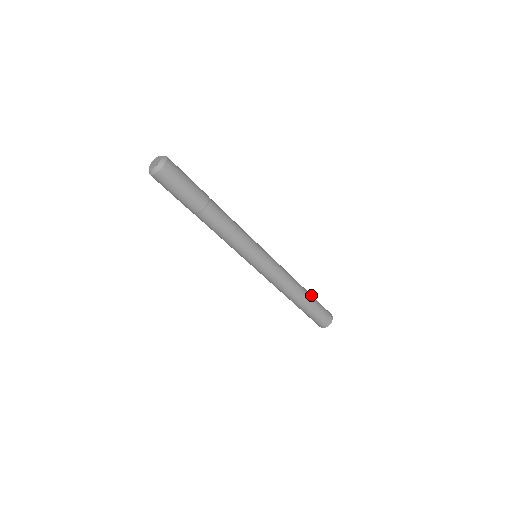
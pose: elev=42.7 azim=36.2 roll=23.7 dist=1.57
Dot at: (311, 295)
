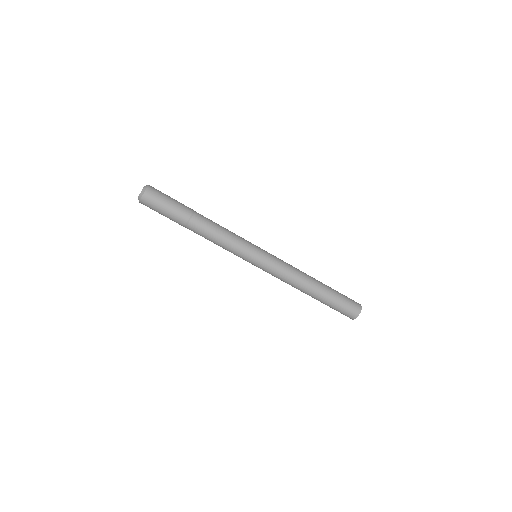
Dot at: (329, 289)
